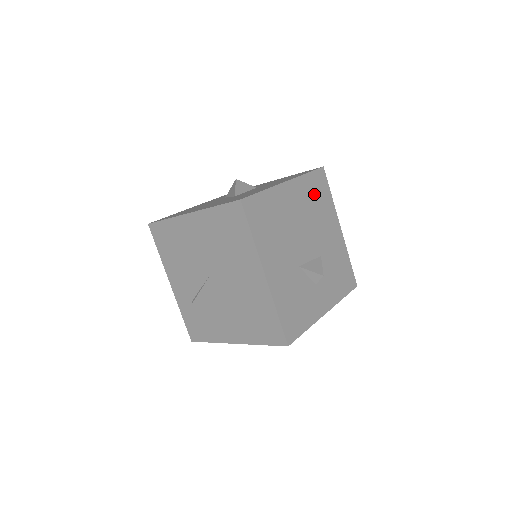
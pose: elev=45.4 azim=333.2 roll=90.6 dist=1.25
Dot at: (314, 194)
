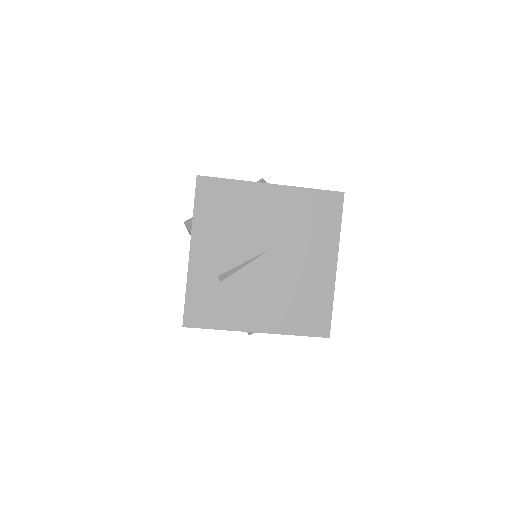
Dot at: occluded
